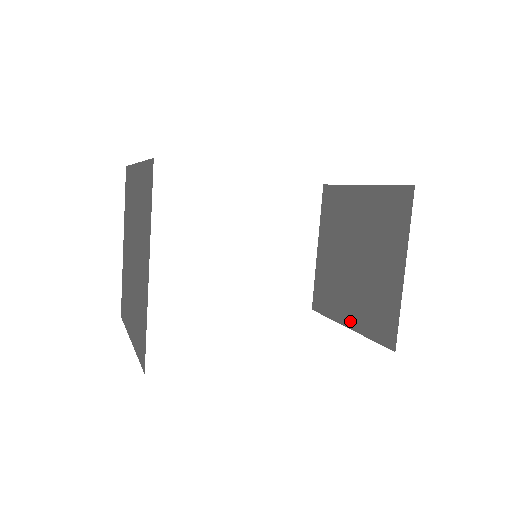
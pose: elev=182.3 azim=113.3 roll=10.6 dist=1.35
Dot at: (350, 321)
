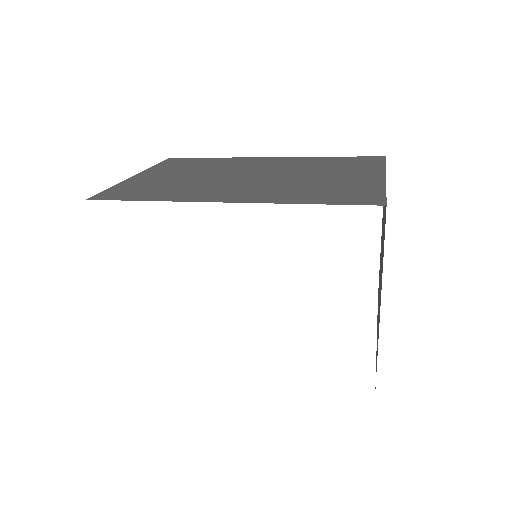
Dot at: occluded
